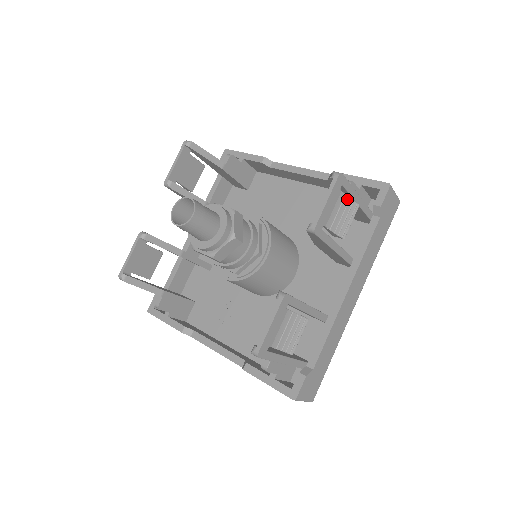
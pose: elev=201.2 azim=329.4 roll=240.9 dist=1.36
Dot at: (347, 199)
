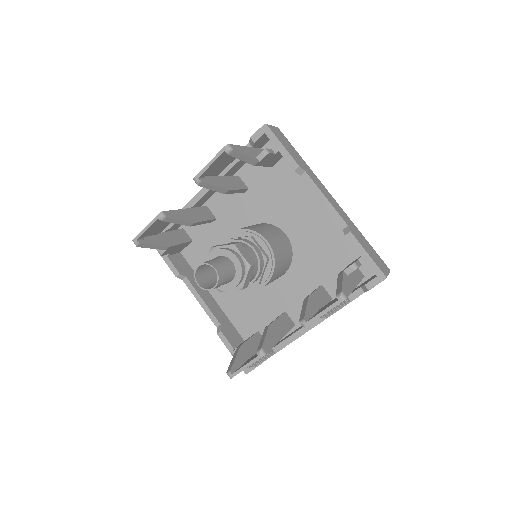
Dot at: (342, 302)
